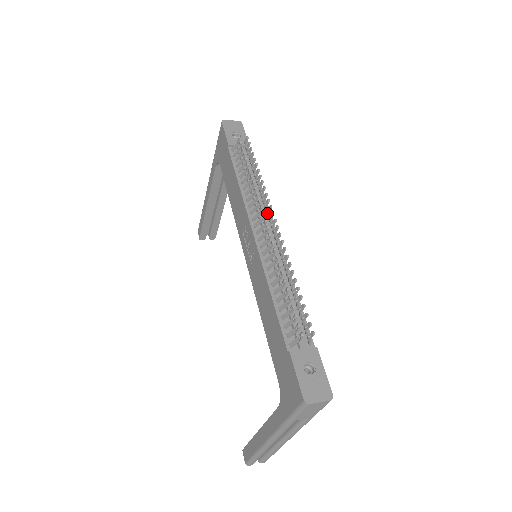
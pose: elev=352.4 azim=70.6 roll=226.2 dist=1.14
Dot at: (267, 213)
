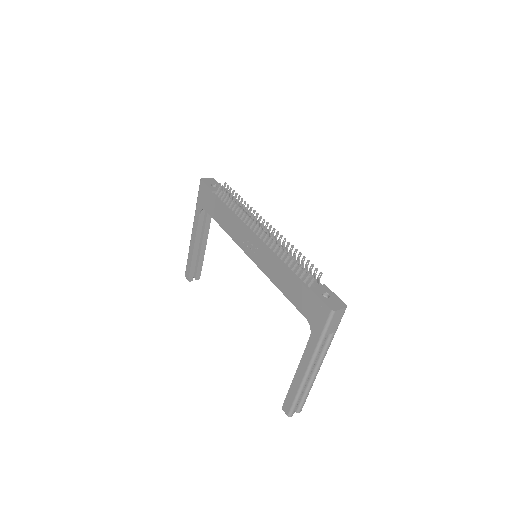
Dot at: (259, 222)
